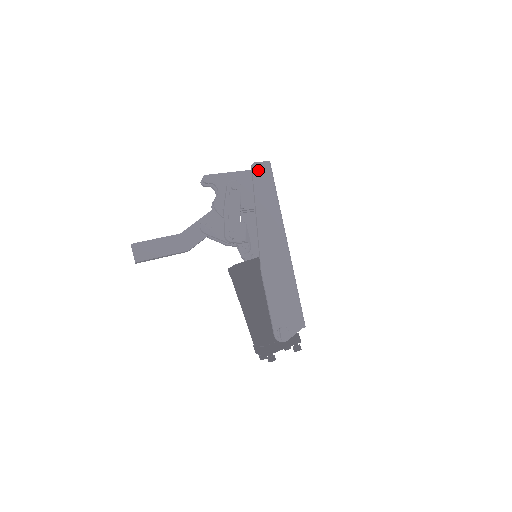
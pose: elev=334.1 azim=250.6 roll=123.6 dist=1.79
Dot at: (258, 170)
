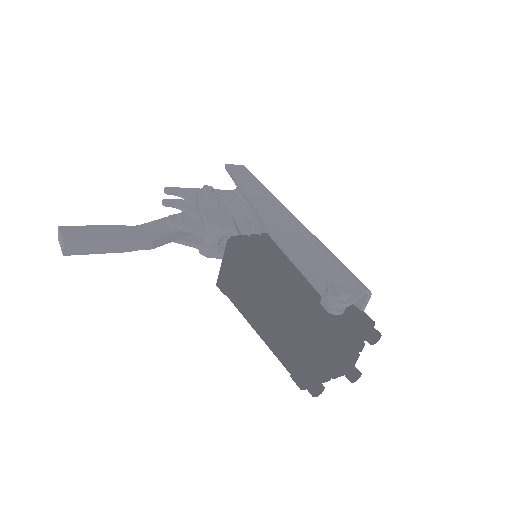
Dot at: (234, 168)
